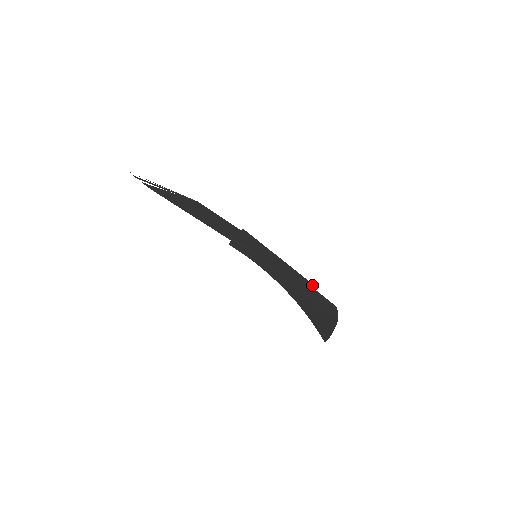
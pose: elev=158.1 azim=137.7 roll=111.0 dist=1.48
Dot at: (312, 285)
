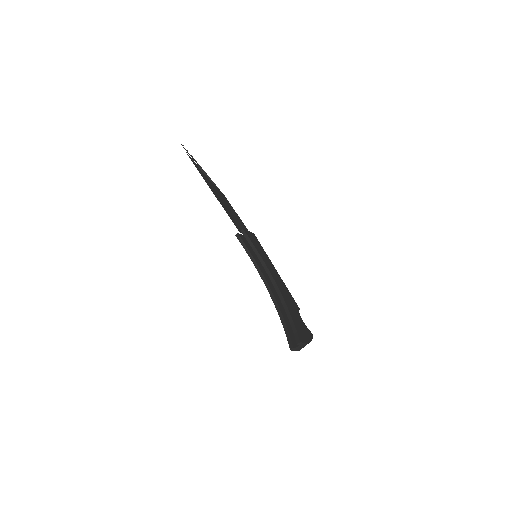
Dot at: (297, 305)
